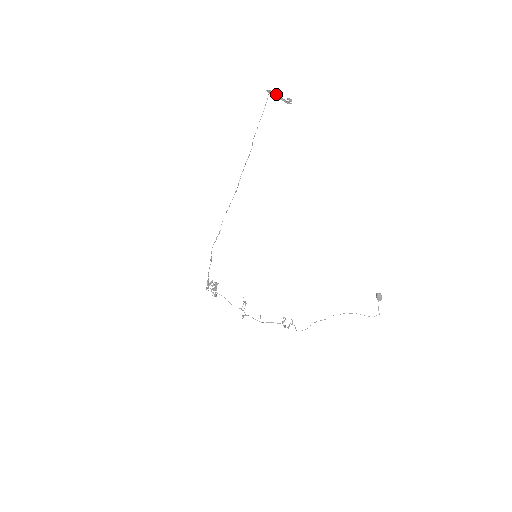
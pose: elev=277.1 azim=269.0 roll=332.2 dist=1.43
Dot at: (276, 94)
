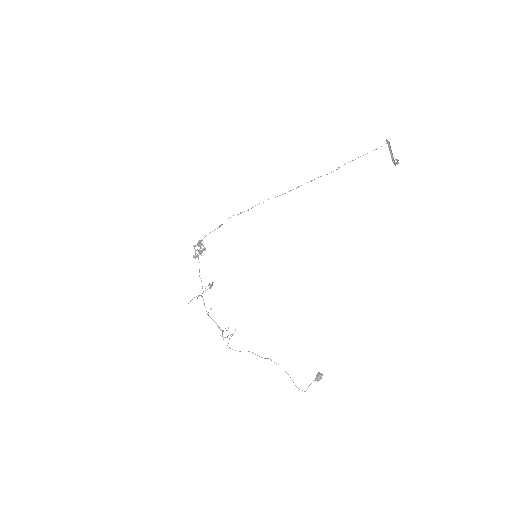
Dot at: occluded
